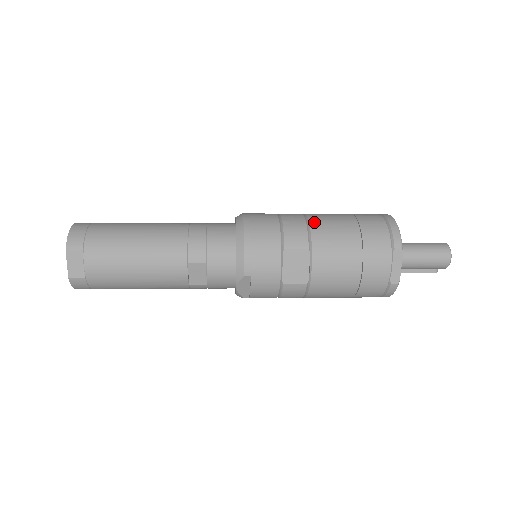
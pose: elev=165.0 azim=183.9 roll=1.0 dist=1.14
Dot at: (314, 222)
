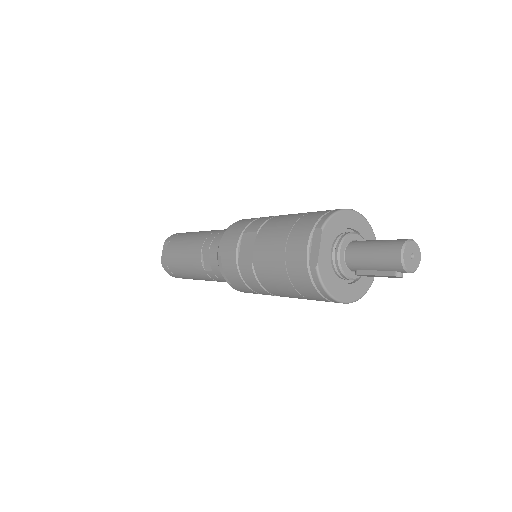
Dot at: (280, 215)
